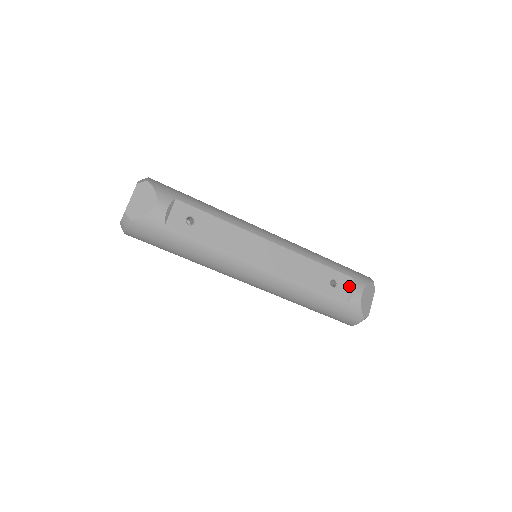
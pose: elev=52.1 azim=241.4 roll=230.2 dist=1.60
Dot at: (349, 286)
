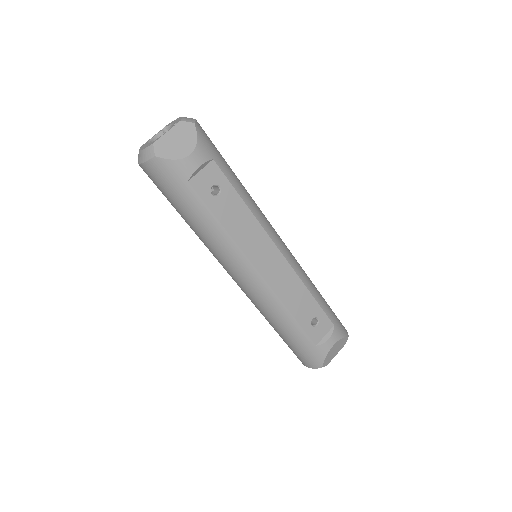
Dot at: (326, 331)
